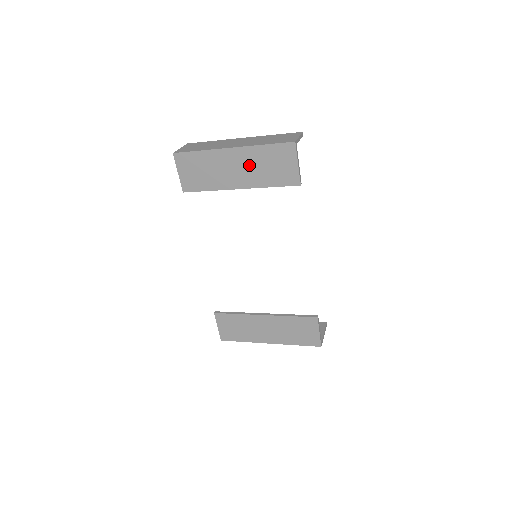
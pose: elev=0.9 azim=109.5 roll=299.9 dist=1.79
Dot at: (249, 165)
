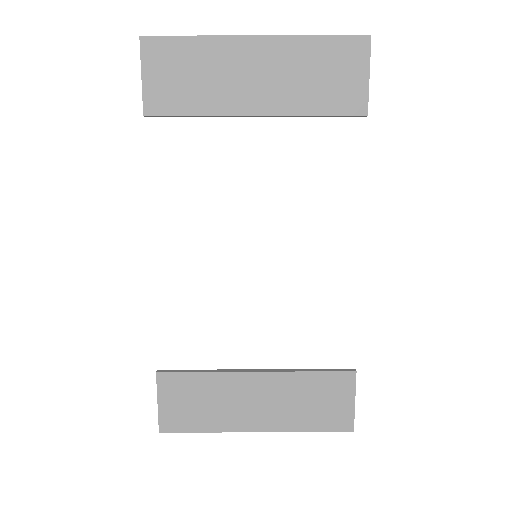
Dot at: (283, 71)
